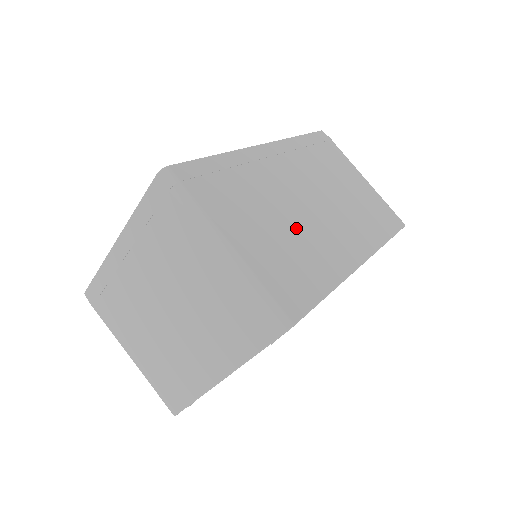
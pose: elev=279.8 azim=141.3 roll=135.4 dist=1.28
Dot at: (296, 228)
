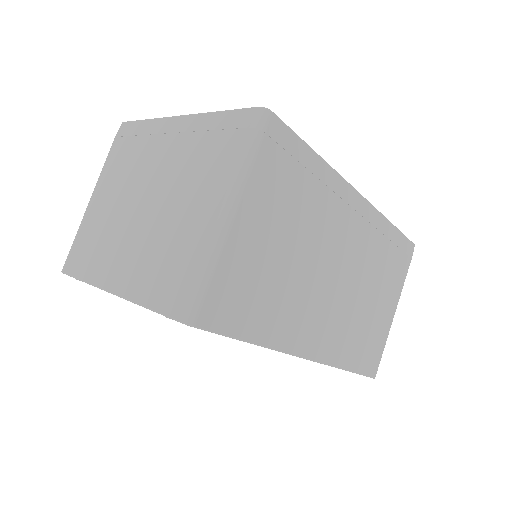
Dot at: (297, 273)
